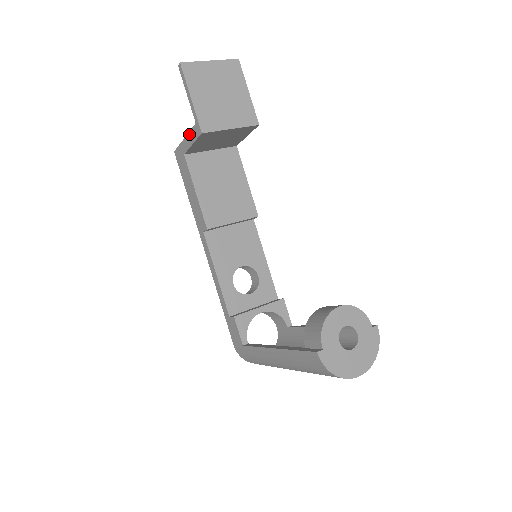
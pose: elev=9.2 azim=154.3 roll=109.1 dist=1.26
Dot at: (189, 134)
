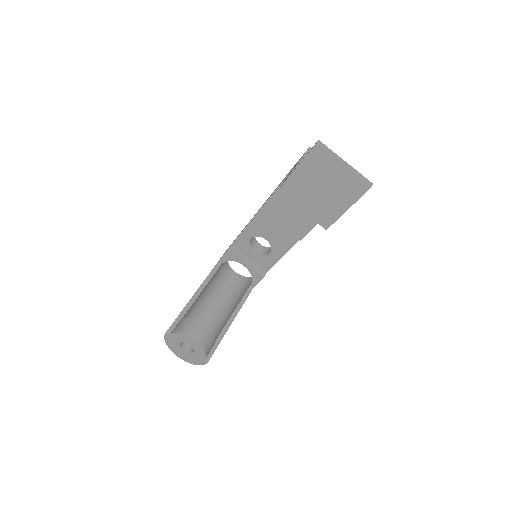
Dot at: (292, 171)
